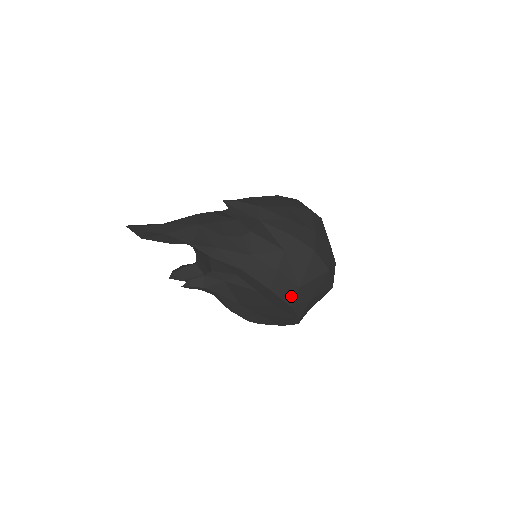
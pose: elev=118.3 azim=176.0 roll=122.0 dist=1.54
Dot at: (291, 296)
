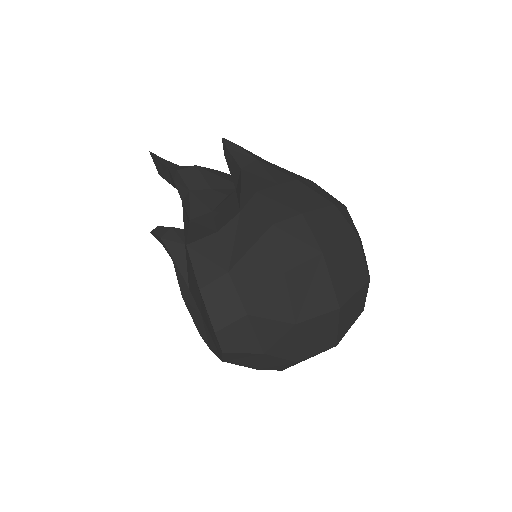
Dot at: (209, 275)
